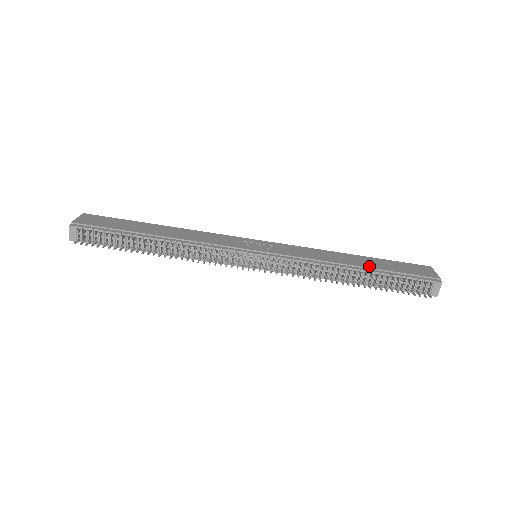
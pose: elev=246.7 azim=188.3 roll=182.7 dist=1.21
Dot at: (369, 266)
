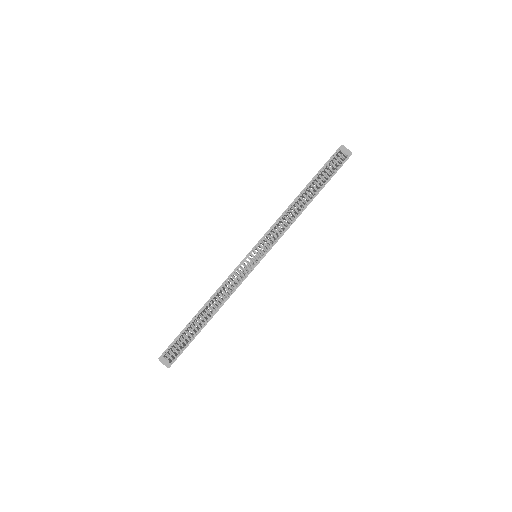
Dot at: occluded
